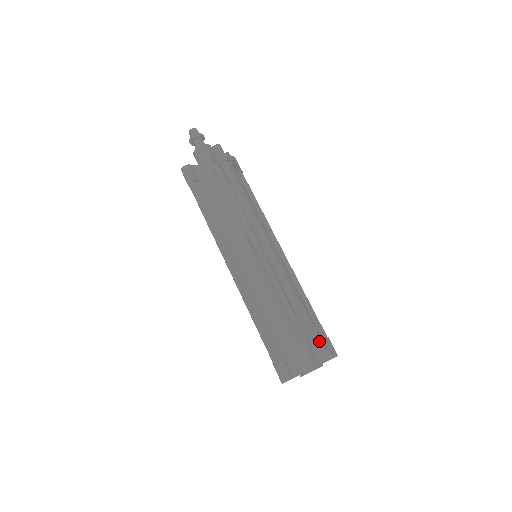
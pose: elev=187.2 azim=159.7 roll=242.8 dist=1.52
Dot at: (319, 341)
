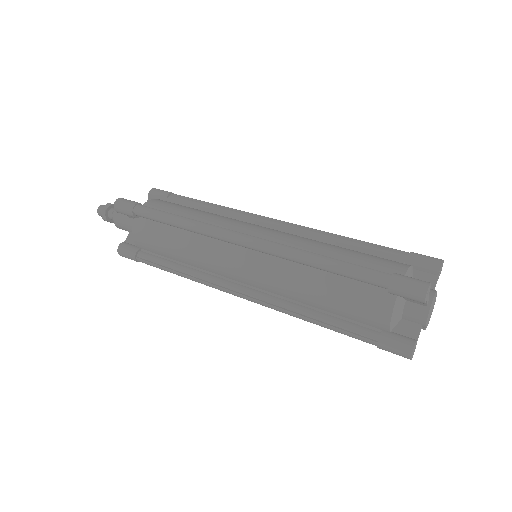
Dot at: occluded
